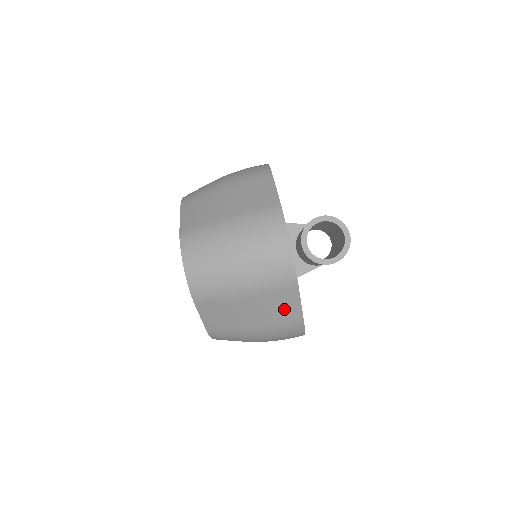
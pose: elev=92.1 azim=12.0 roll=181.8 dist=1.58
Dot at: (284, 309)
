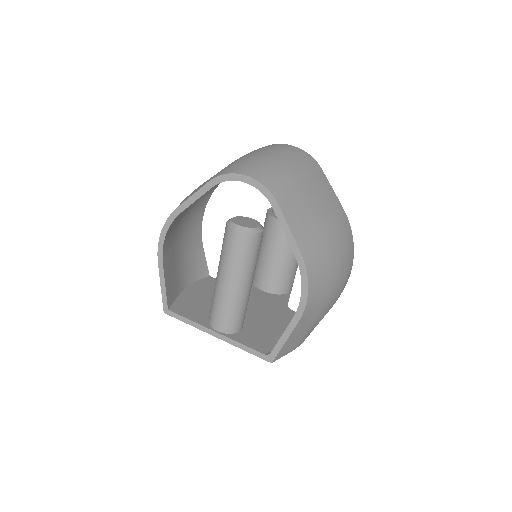
Dot at: (330, 198)
